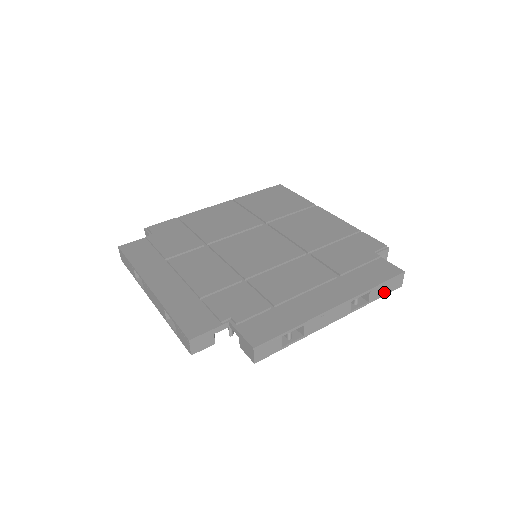
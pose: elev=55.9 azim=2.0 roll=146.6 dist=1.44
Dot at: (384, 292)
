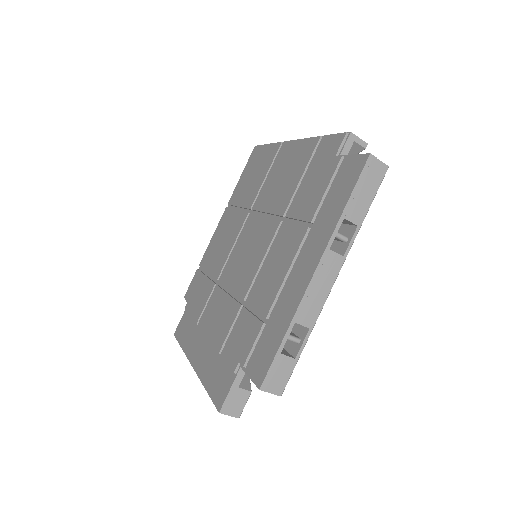
Dot at: (368, 197)
